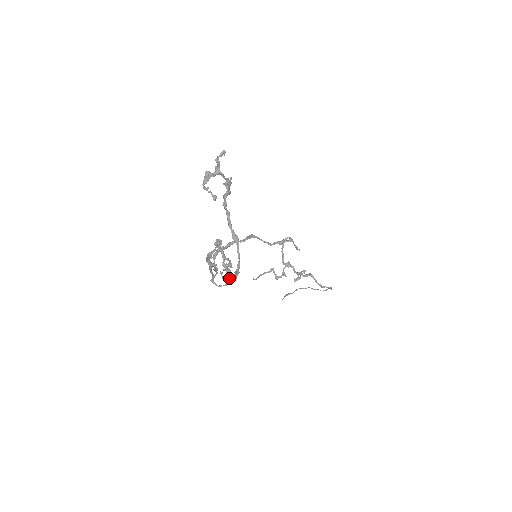
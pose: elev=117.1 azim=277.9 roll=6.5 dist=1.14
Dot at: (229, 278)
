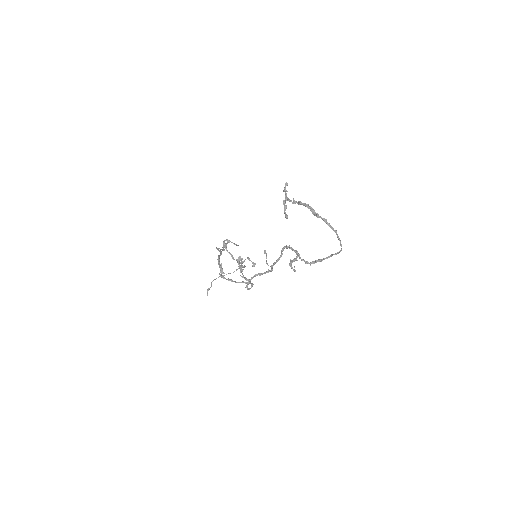
Dot at: (294, 270)
